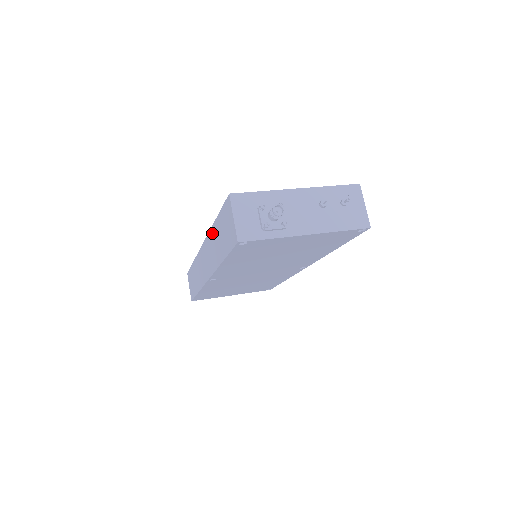
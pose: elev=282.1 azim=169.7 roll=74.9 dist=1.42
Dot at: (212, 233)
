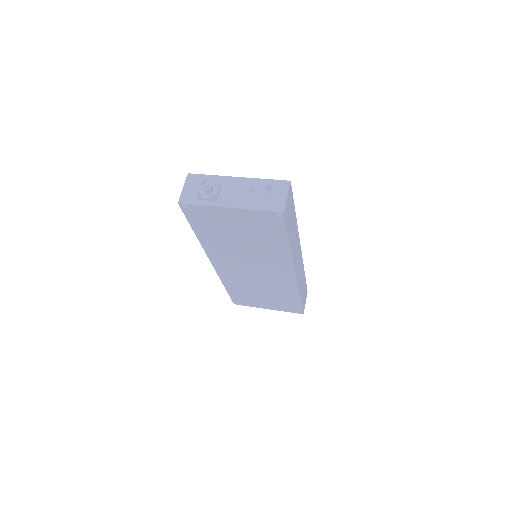
Dot at: occluded
